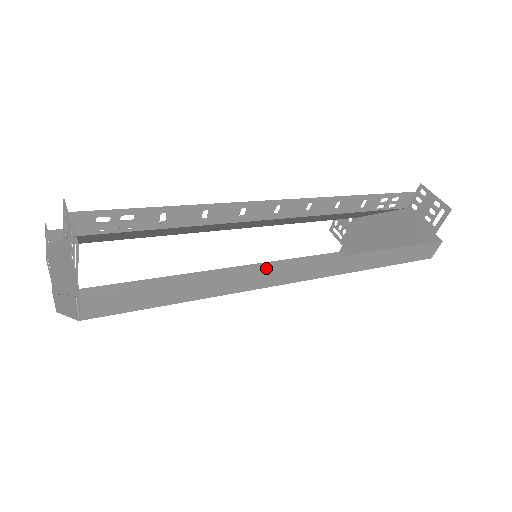
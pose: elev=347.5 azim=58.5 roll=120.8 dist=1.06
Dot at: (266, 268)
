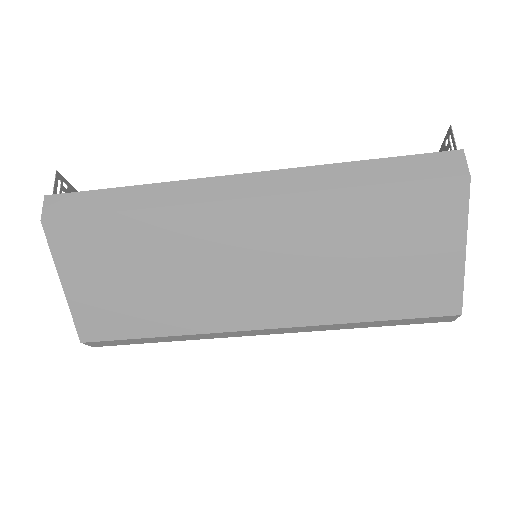
Dot at: (198, 179)
